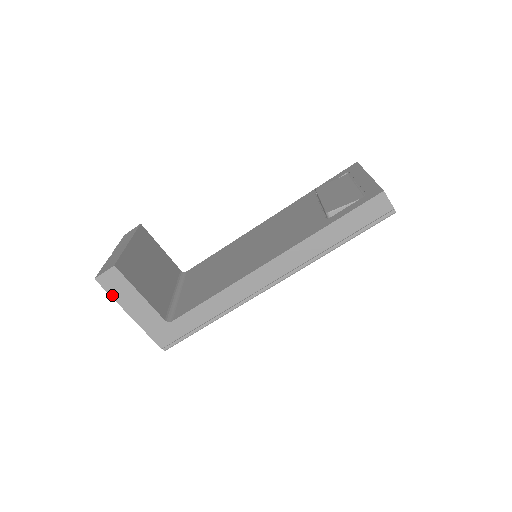
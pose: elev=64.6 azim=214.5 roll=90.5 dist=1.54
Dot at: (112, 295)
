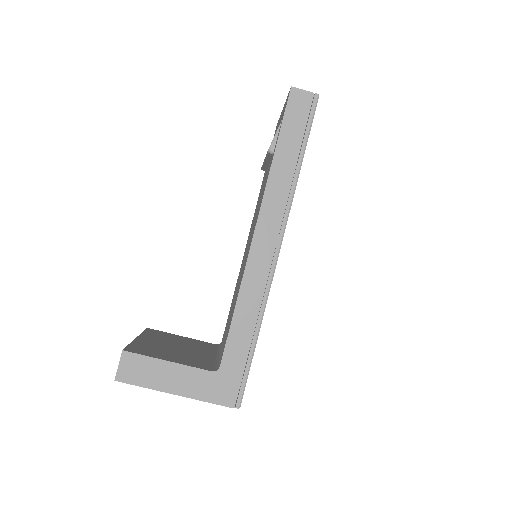
Dot at: (143, 385)
